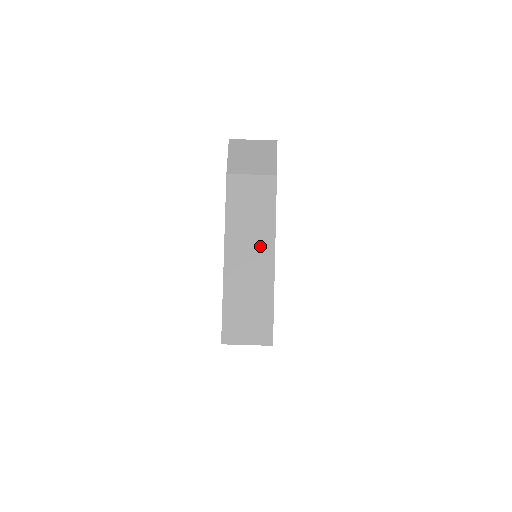
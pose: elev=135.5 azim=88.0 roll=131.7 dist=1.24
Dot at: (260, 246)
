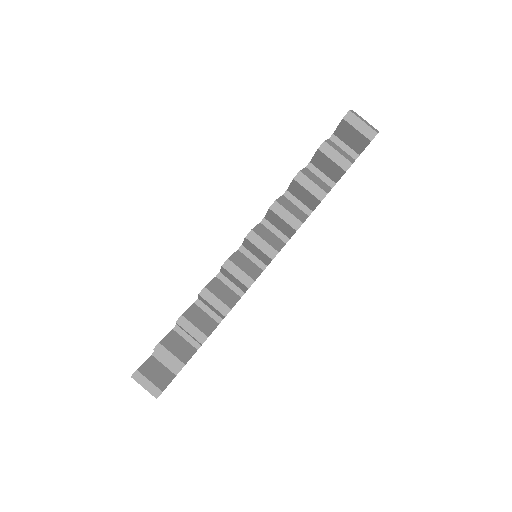
Dot at: occluded
